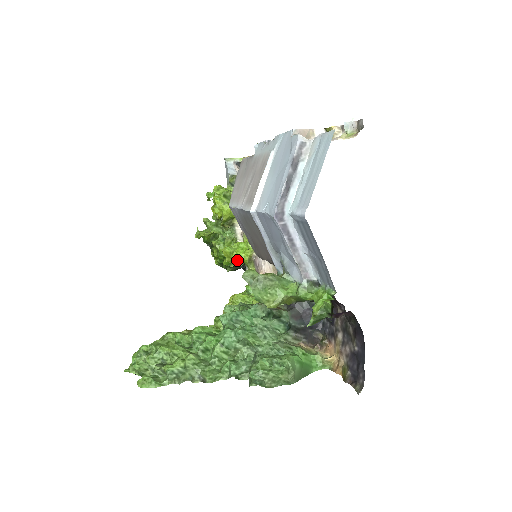
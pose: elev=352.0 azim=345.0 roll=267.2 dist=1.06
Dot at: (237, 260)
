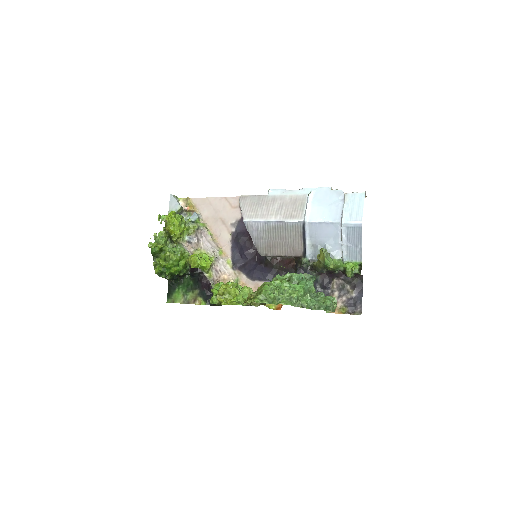
Dot at: (198, 266)
